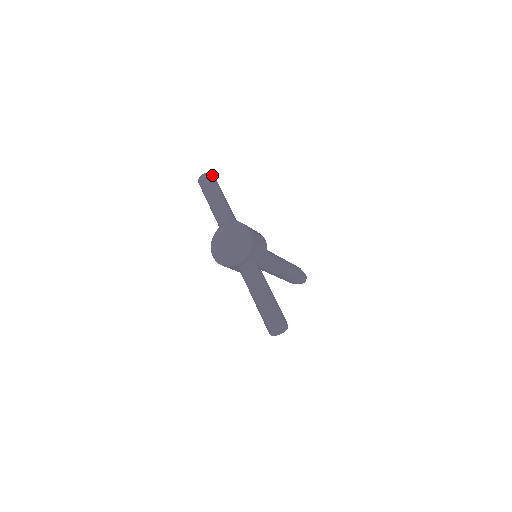
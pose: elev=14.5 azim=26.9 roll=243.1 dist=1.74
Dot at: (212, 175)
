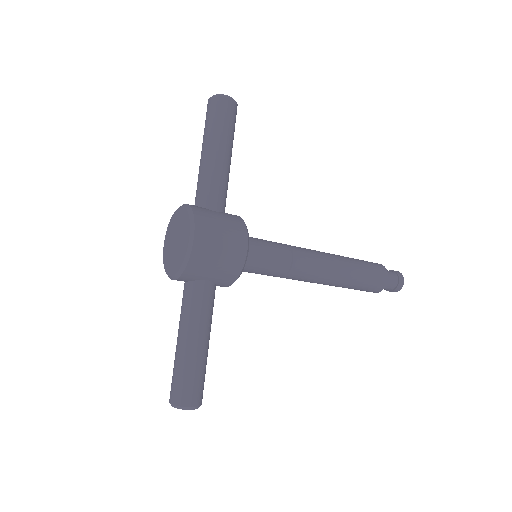
Dot at: (224, 101)
